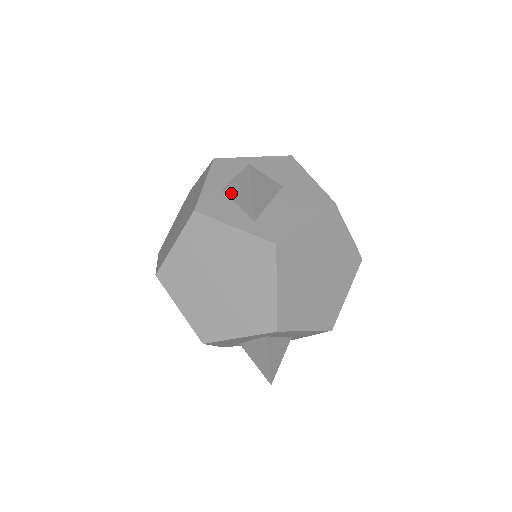
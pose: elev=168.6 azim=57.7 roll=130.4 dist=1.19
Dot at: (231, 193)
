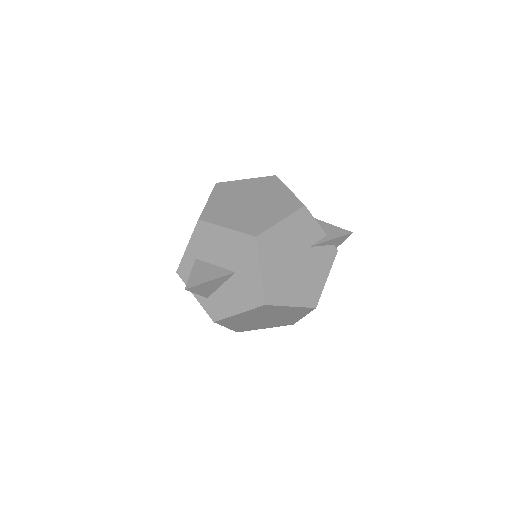
Dot at: occluded
